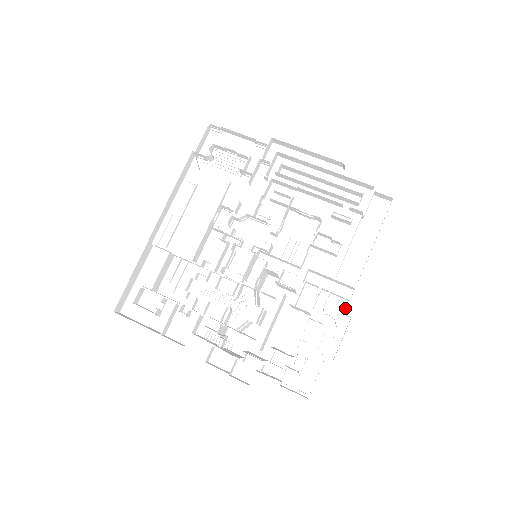
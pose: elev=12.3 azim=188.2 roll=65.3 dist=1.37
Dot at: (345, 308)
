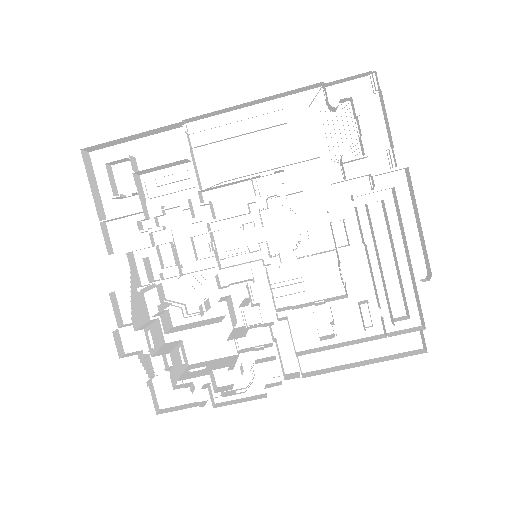
Dot at: (273, 381)
